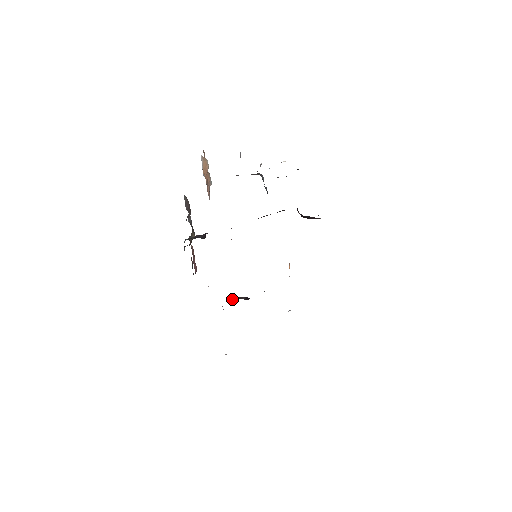
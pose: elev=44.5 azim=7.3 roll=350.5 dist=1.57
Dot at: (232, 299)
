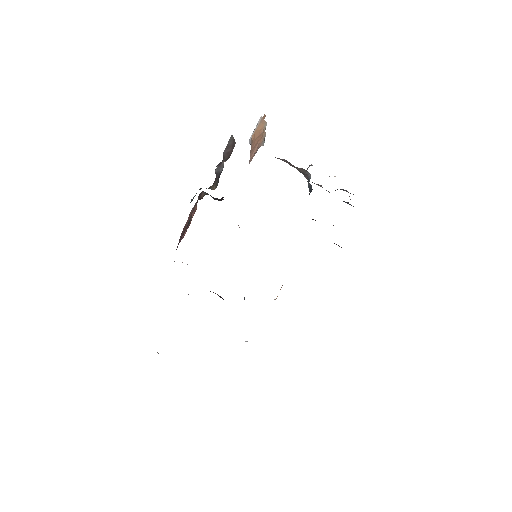
Dot at: occluded
